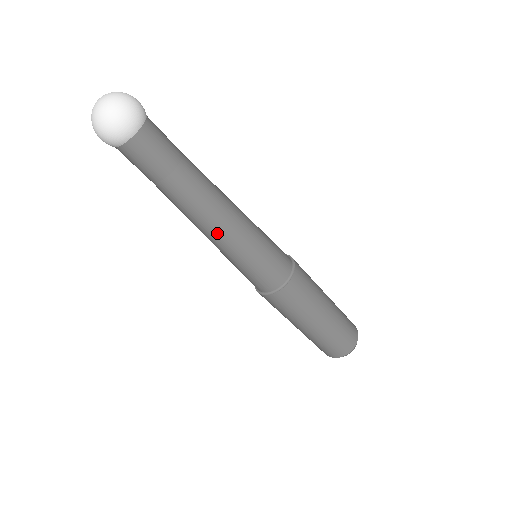
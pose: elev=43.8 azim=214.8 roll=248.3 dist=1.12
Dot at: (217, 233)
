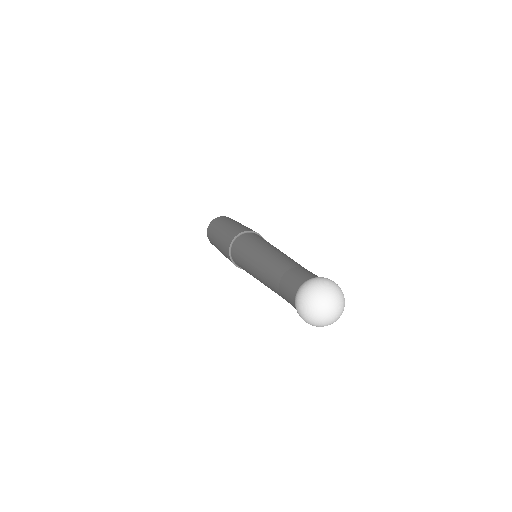
Dot at: occluded
